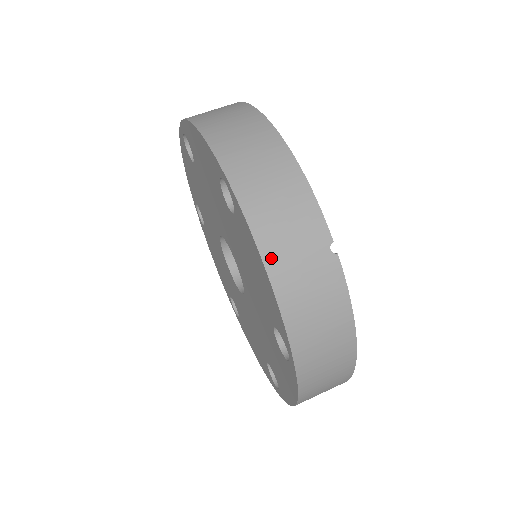
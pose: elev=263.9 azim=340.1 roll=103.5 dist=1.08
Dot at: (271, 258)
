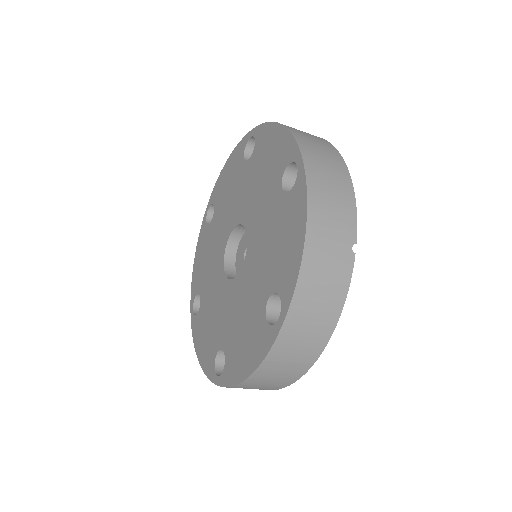
Dot at: (313, 227)
